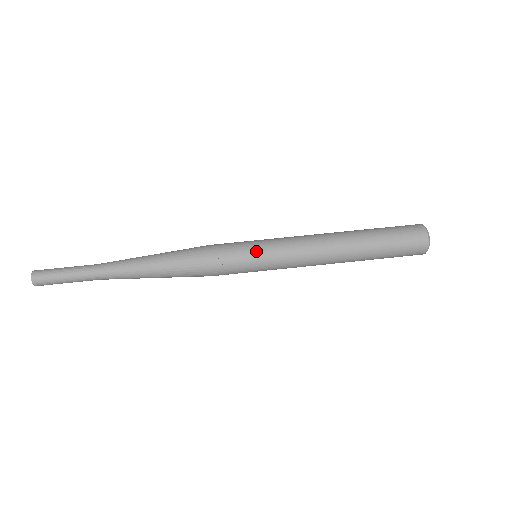
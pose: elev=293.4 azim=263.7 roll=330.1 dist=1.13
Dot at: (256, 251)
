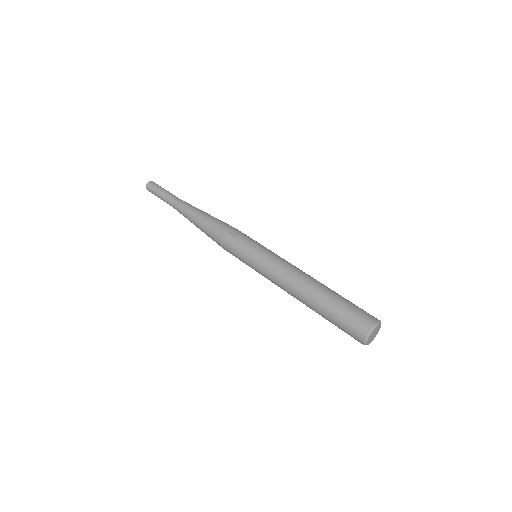
Dot at: (258, 245)
